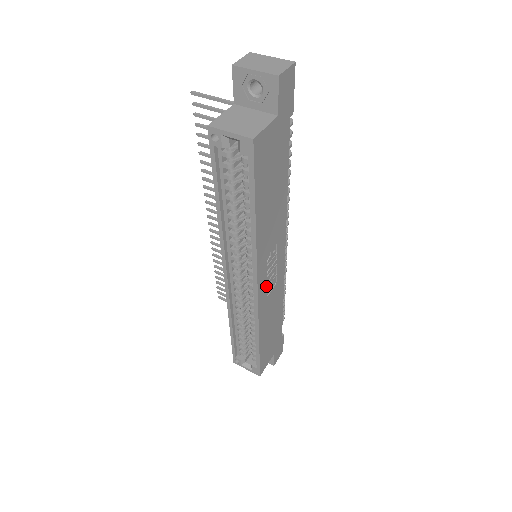
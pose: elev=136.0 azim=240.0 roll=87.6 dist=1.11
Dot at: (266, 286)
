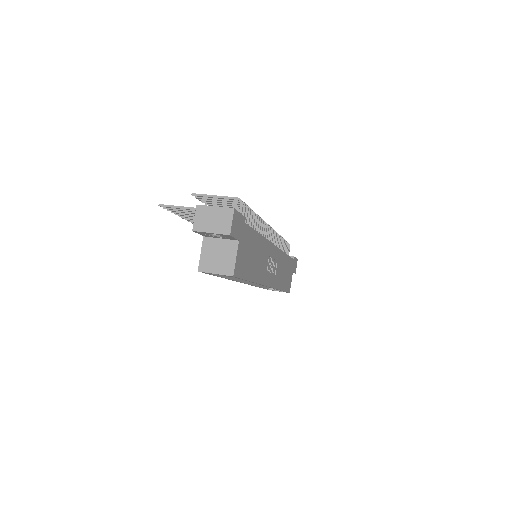
Dot at: (272, 275)
